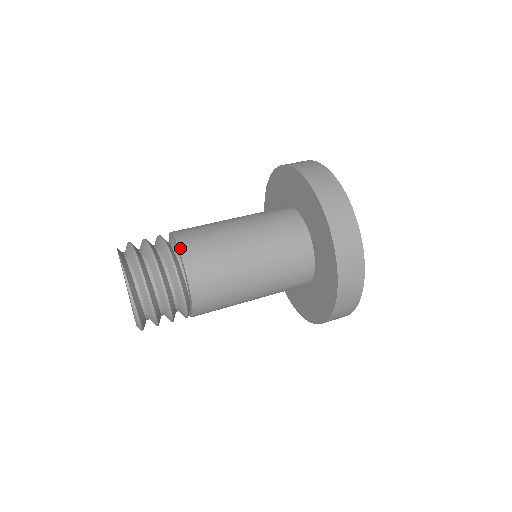
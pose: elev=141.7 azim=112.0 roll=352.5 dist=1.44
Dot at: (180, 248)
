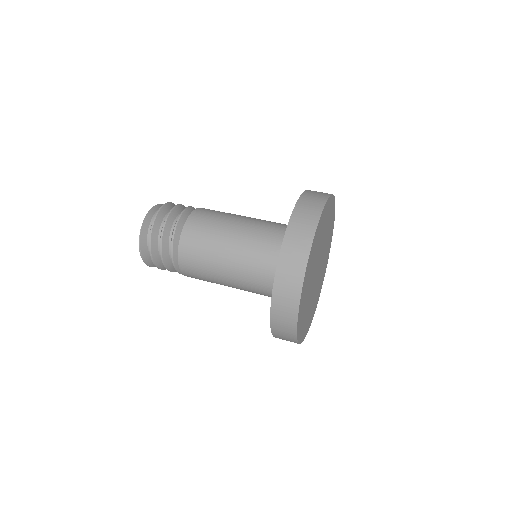
Dot at: (180, 241)
